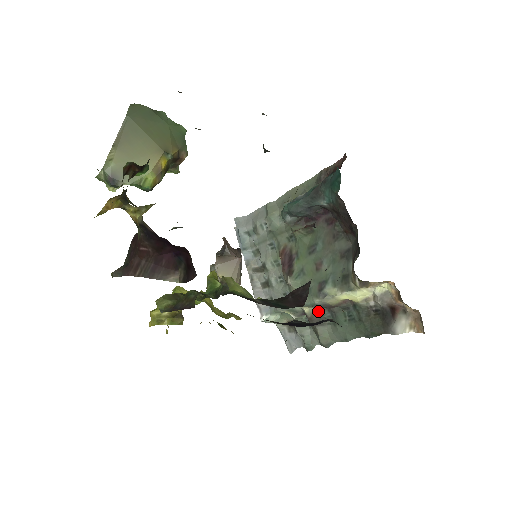
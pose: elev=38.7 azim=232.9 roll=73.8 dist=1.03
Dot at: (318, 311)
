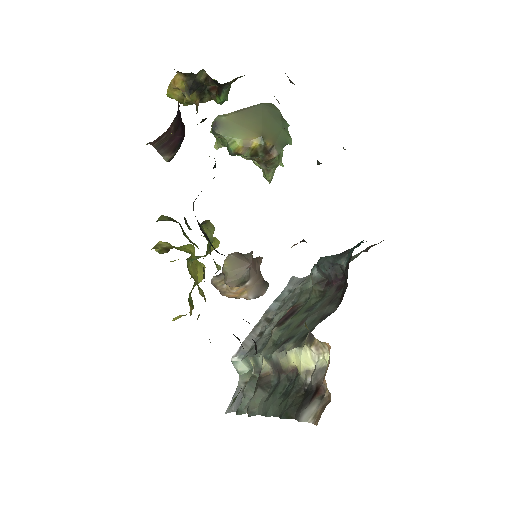
Dot at: (272, 374)
